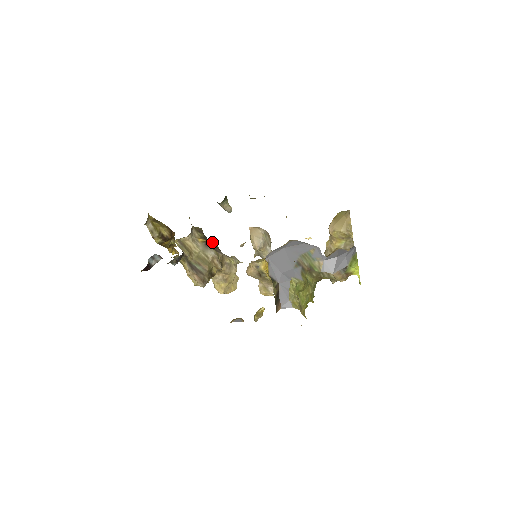
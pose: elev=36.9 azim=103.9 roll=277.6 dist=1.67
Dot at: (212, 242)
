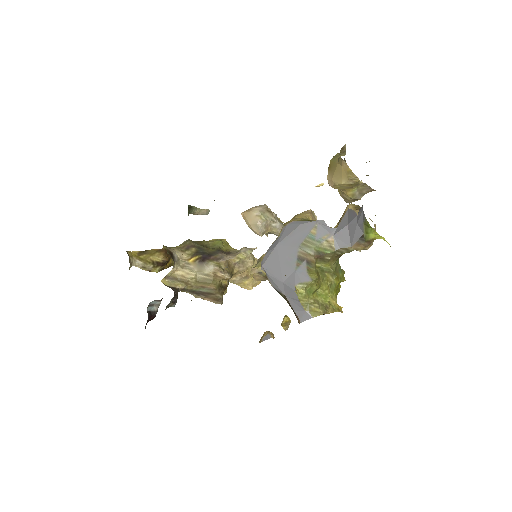
Dot at: (213, 243)
